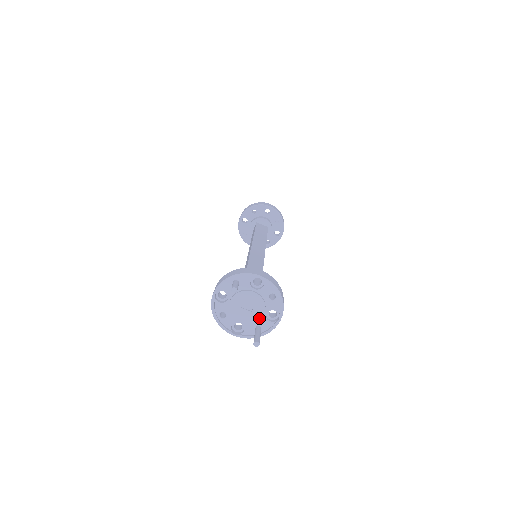
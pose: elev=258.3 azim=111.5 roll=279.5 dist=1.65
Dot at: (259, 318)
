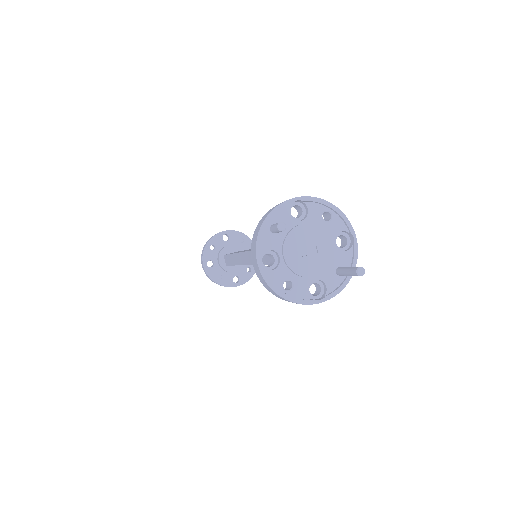
Dot at: (332, 255)
